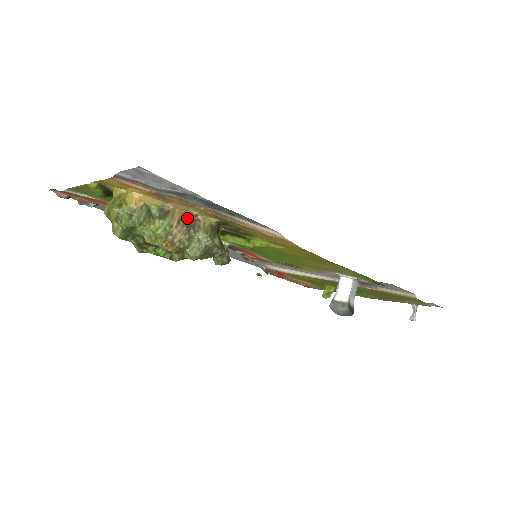
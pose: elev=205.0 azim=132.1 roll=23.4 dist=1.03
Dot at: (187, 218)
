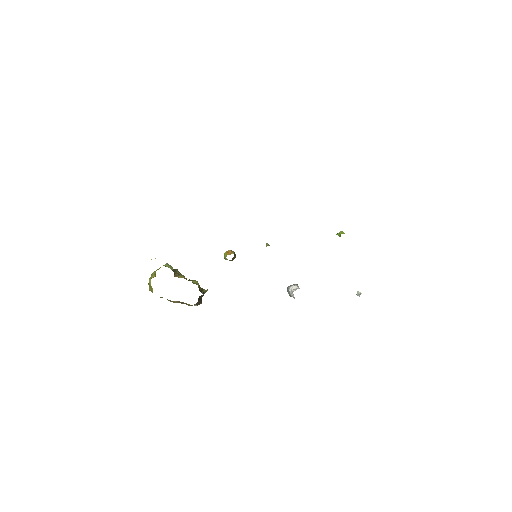
Dot at: (180, 302)
